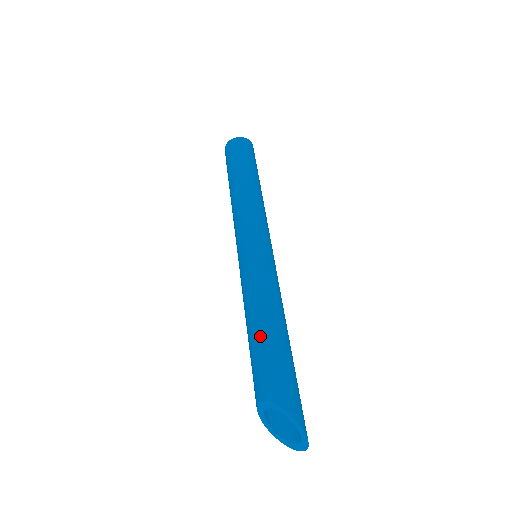
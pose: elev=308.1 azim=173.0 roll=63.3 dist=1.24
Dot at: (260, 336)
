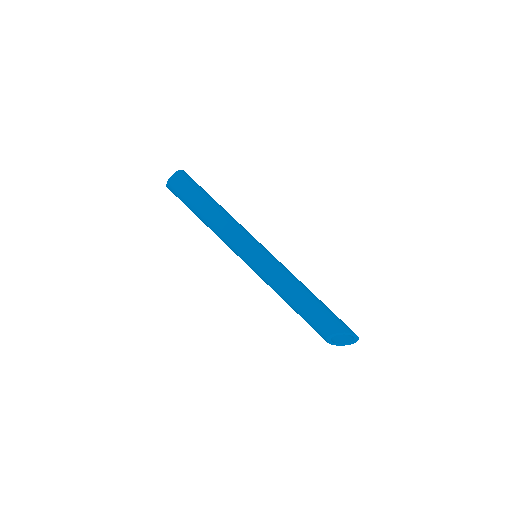
Dot at: (304, 305)
